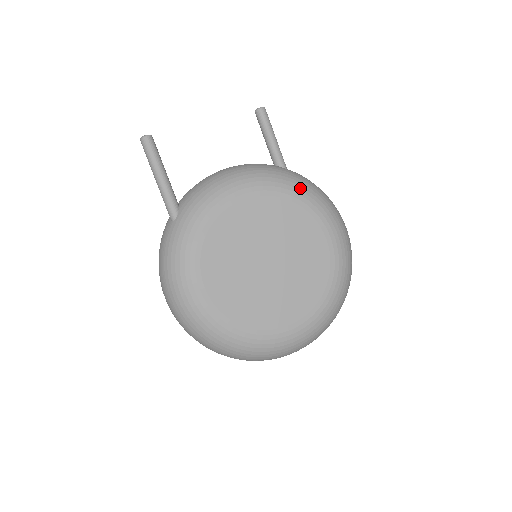
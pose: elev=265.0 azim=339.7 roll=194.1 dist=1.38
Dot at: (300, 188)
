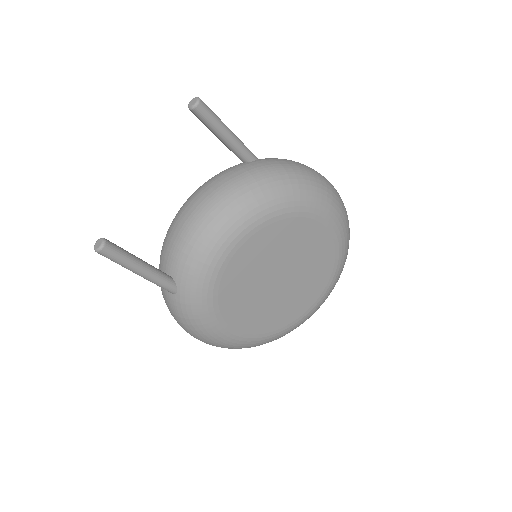
Dot at: (287, 199)
